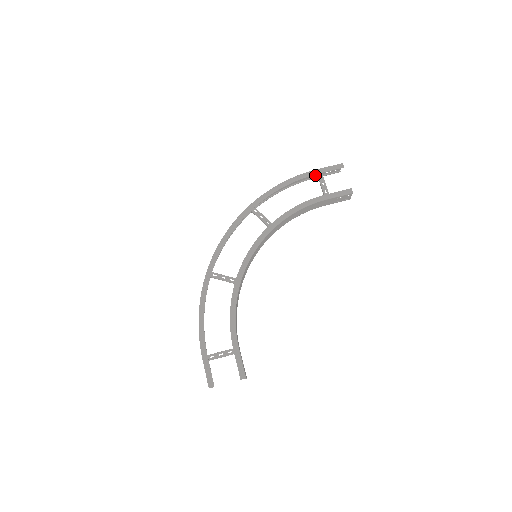
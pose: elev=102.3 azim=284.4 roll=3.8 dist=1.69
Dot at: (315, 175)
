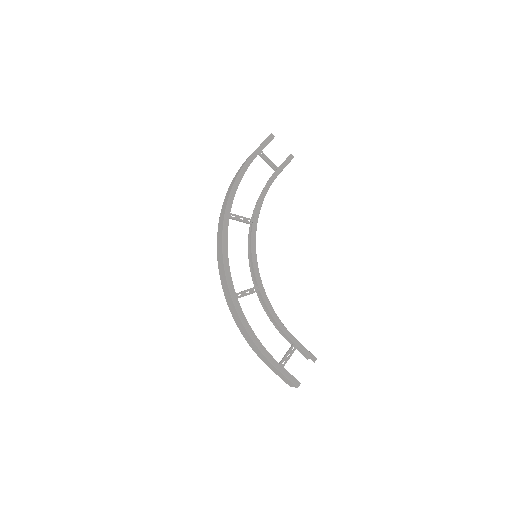
Dot at: occluded
